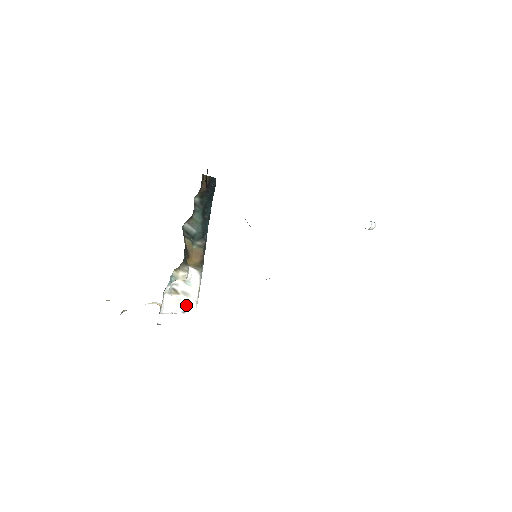
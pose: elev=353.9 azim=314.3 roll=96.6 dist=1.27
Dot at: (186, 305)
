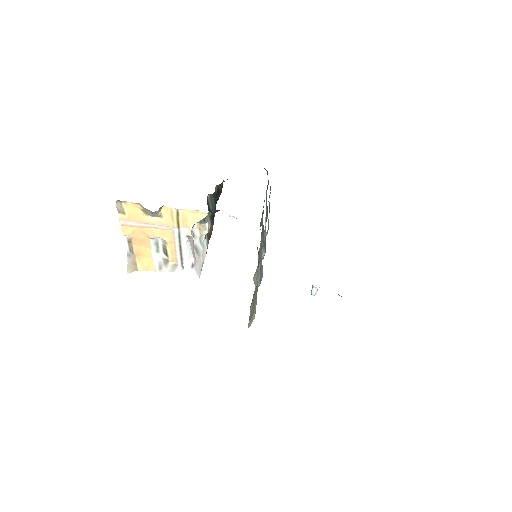
Dot at: (196, 260)
